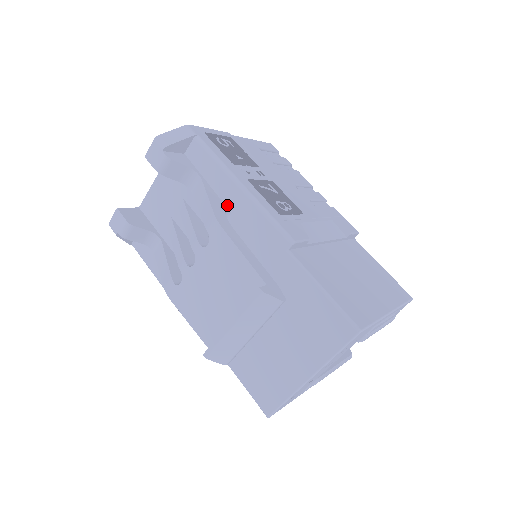
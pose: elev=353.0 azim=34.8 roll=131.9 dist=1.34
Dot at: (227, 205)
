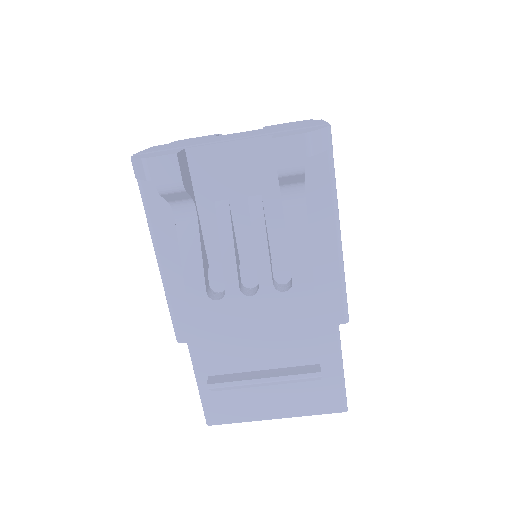
Dot at: (311, 246)
